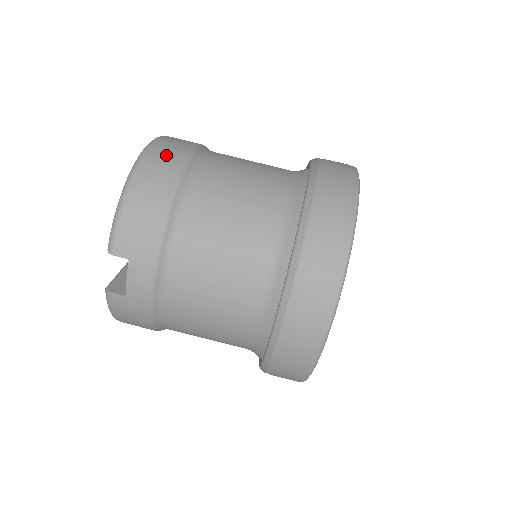
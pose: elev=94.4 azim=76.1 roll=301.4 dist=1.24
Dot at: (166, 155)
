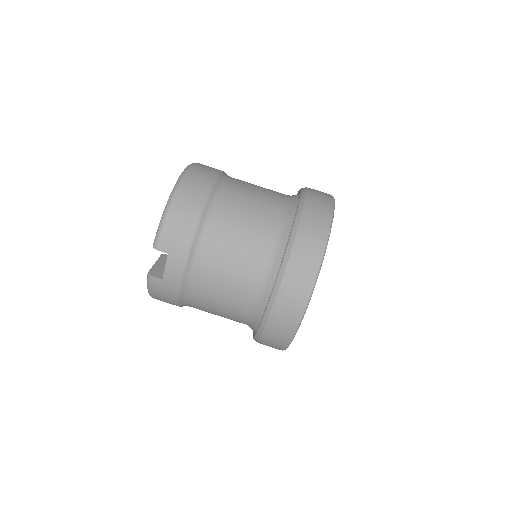
Dot at: (198, 180)
